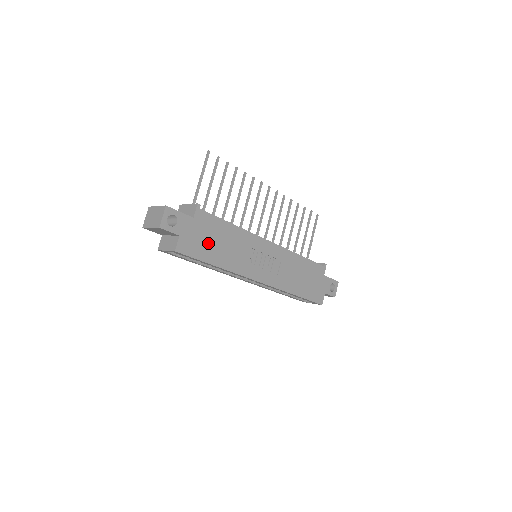
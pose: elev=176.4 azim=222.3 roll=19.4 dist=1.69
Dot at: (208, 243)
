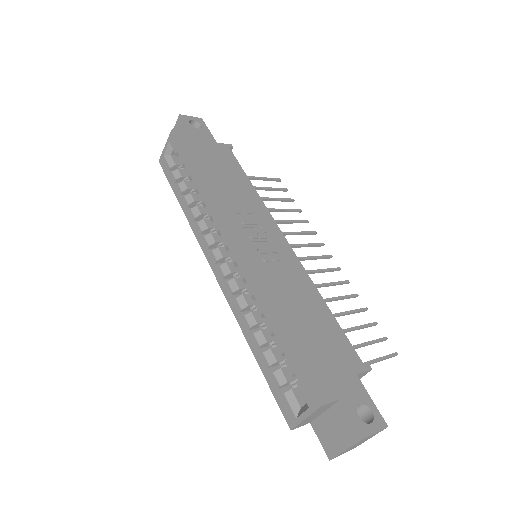
Dot at: (210, 161)
